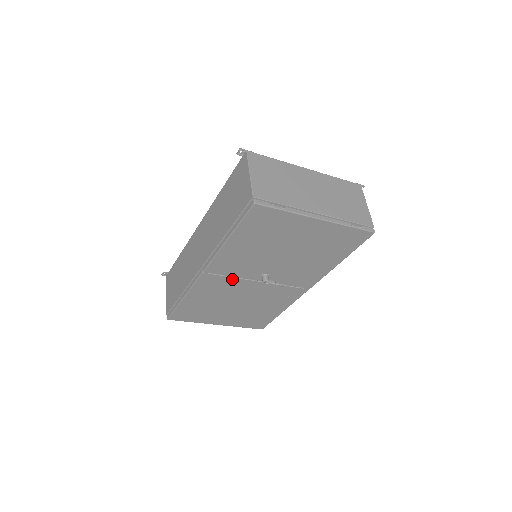
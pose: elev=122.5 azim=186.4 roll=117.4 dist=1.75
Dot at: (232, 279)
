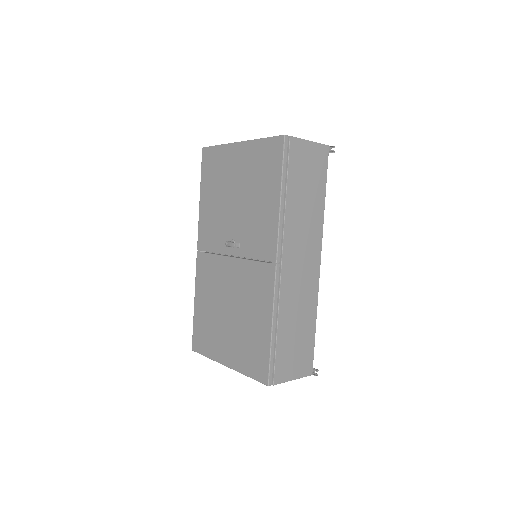
Dot at: (215, 258)
